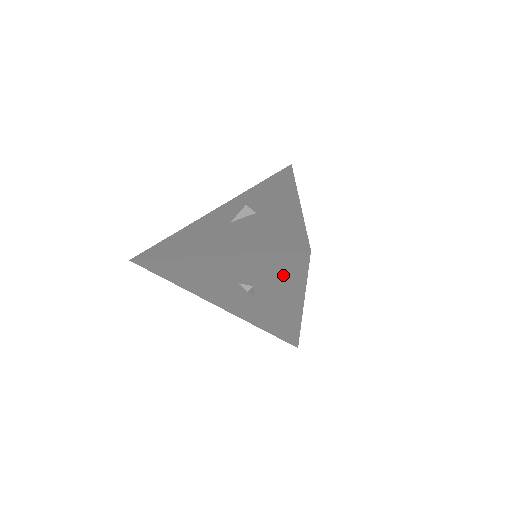
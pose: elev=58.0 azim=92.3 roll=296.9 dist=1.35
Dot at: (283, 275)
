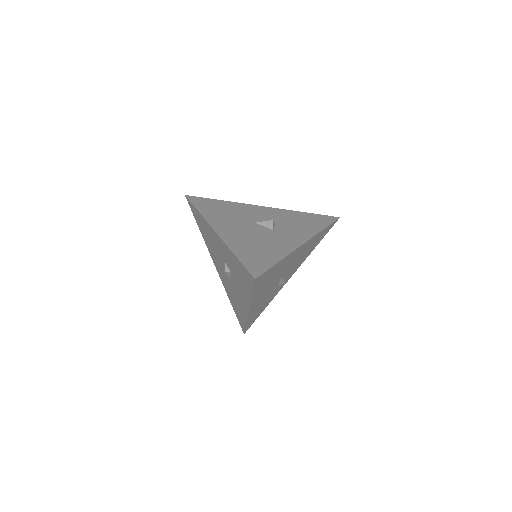
Dot at: (243, 280)
